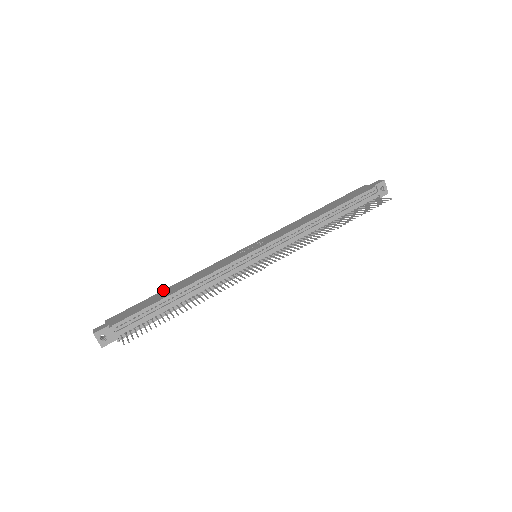
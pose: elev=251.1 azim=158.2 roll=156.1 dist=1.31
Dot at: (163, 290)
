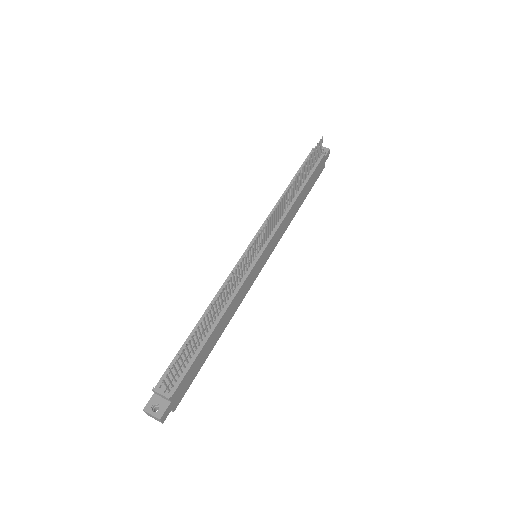
Dot at: occluded
